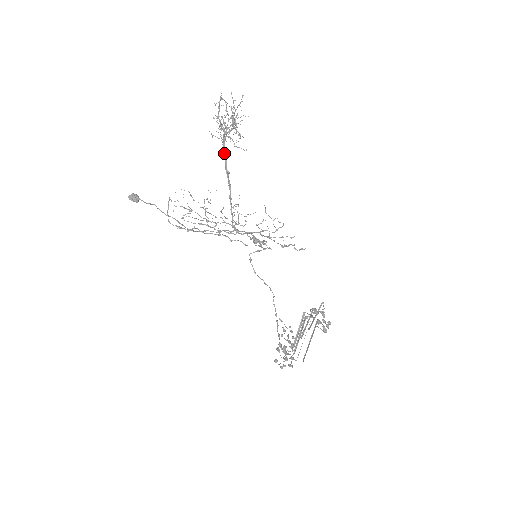
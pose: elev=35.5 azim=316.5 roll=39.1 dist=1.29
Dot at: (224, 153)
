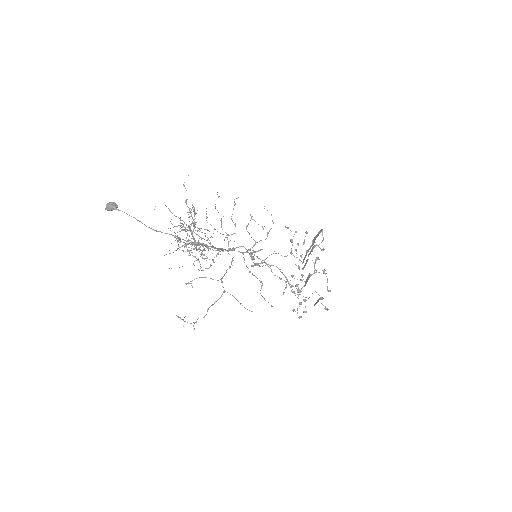
Dot at: occluded
